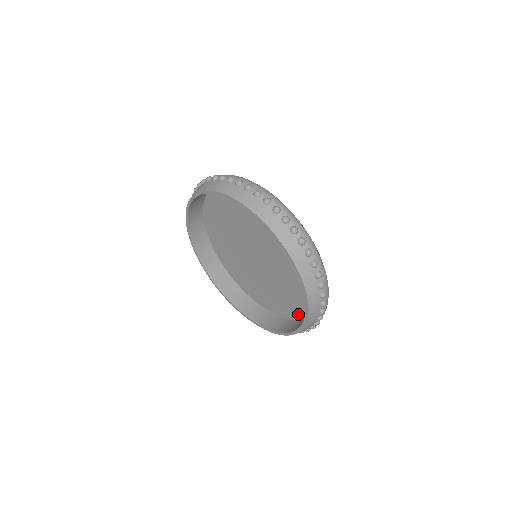
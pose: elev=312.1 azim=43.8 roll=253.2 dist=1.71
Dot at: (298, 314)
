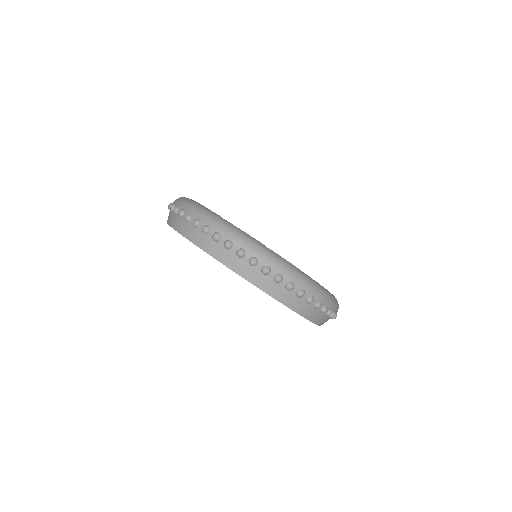
Dot at: occluded
